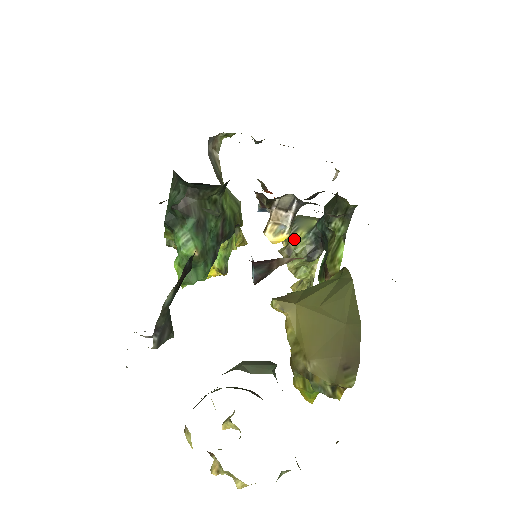
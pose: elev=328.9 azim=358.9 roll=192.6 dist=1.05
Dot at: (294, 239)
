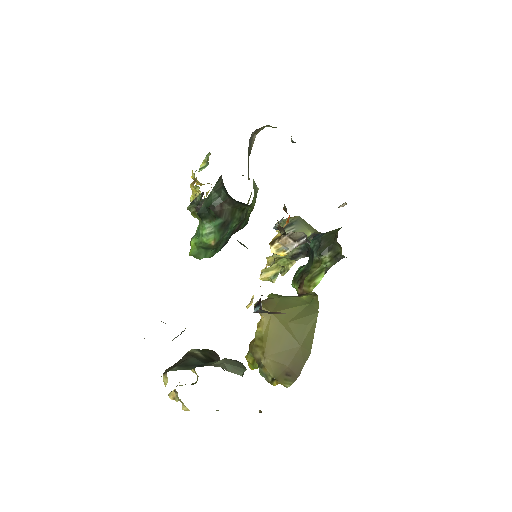
Dot at: occluded
